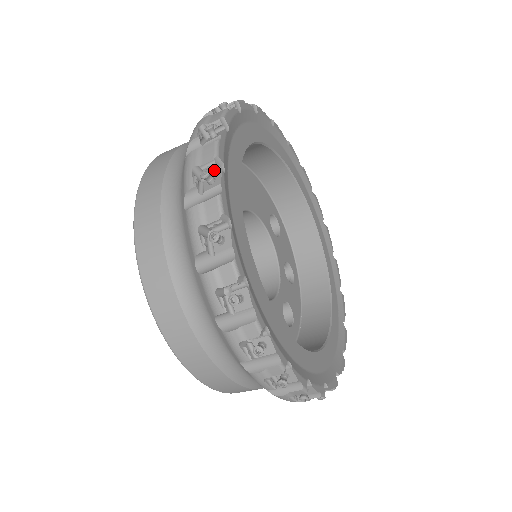
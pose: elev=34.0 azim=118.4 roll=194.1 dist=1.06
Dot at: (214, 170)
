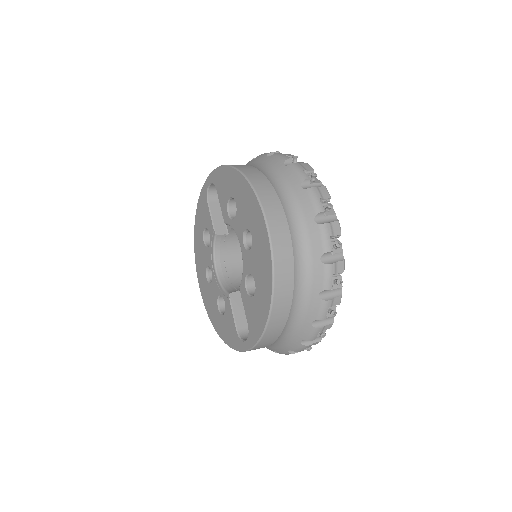
Dot at: (324, 203)
